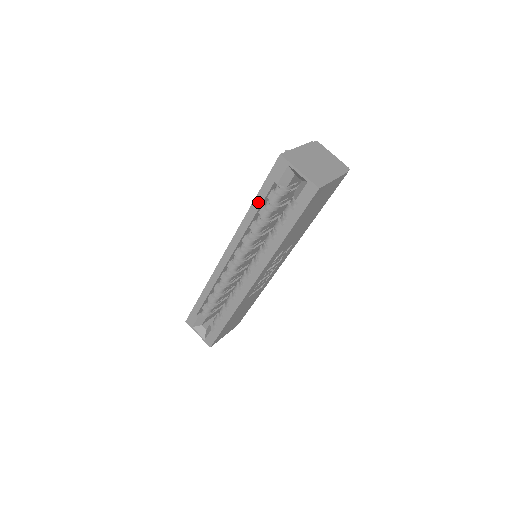
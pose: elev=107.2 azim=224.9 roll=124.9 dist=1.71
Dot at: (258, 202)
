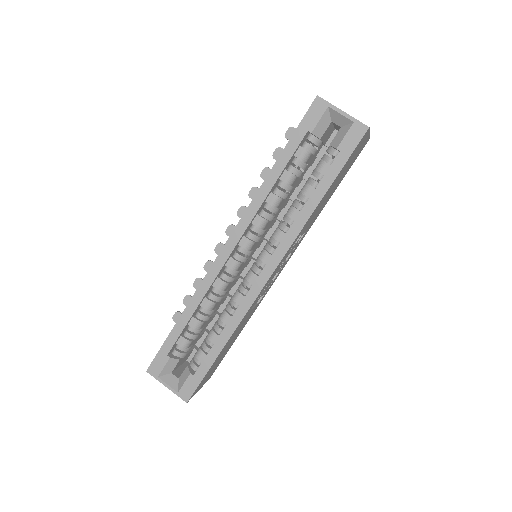
Dot at: (283, 161)
